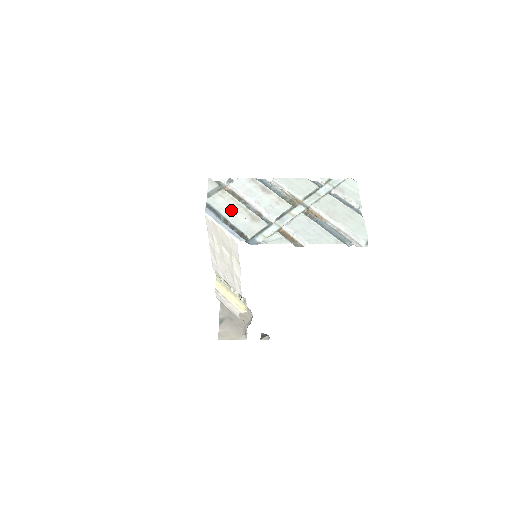
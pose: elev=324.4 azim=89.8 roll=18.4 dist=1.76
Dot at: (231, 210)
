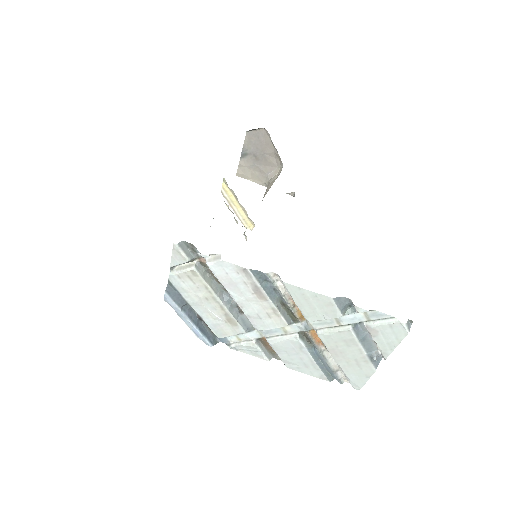
Dot at: (201, 302)
